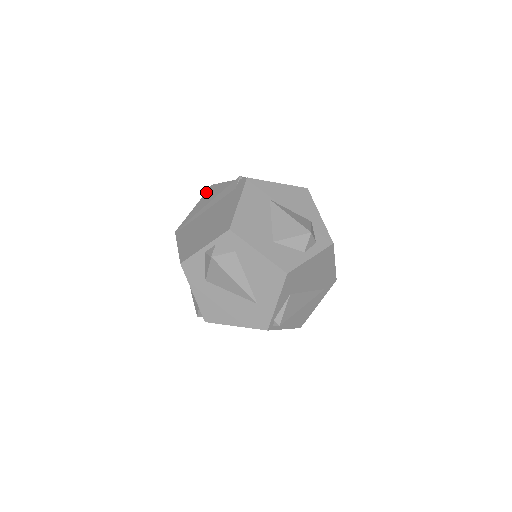
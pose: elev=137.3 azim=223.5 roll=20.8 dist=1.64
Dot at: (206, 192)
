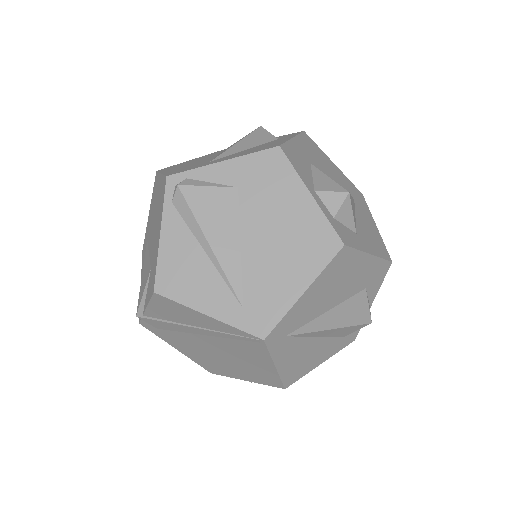
Dot at: occluded
